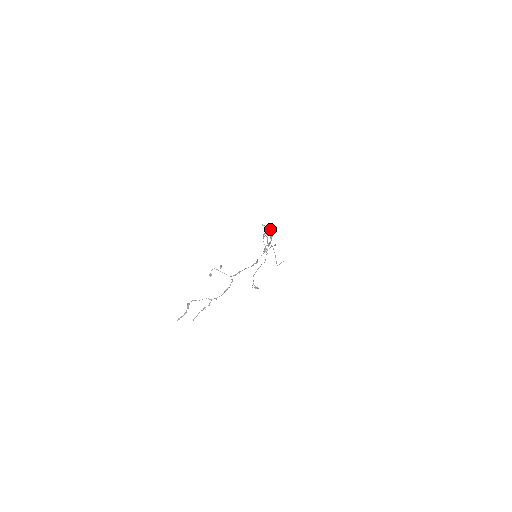
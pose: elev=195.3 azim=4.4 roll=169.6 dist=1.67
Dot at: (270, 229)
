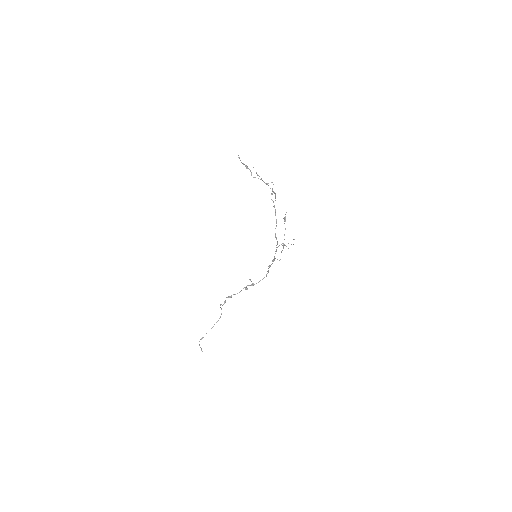
Dot at: occluded
